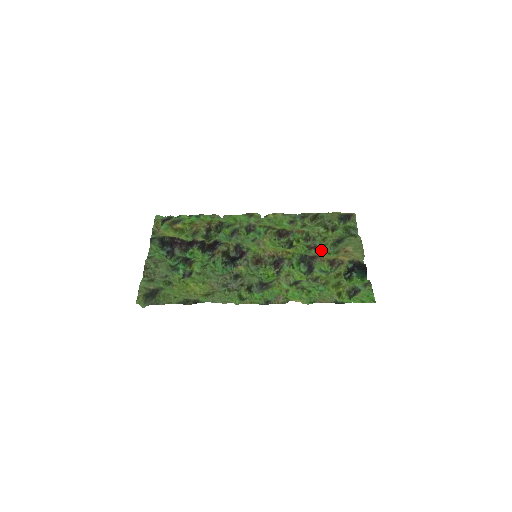
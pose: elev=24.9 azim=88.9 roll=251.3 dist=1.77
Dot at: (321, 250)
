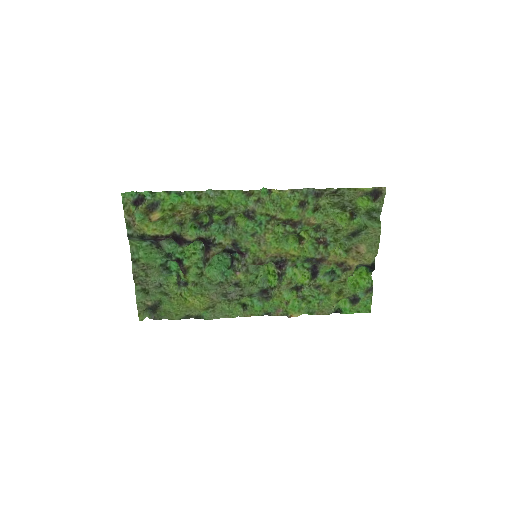
Dot at: (331, 248)
